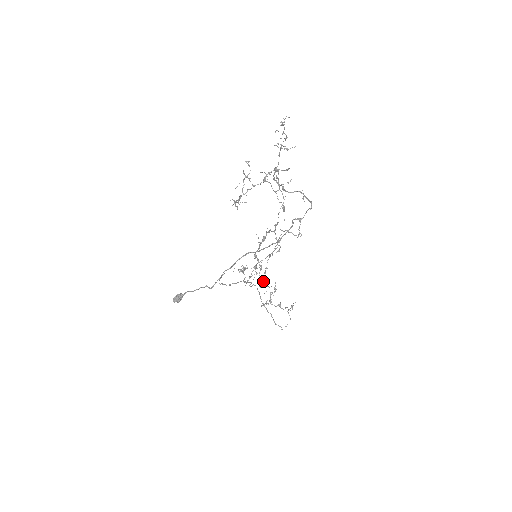
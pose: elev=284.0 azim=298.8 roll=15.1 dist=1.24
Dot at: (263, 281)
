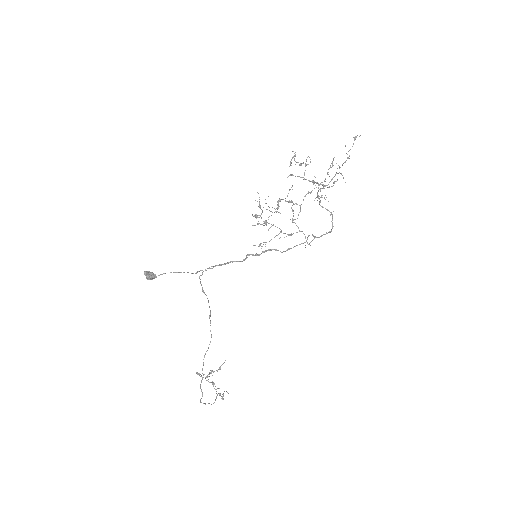
Dot at: occluded
